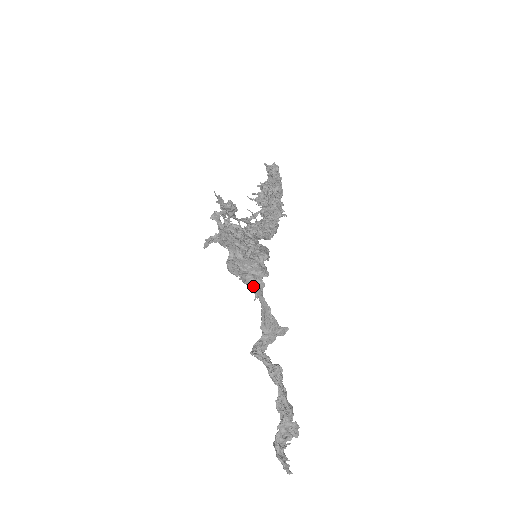
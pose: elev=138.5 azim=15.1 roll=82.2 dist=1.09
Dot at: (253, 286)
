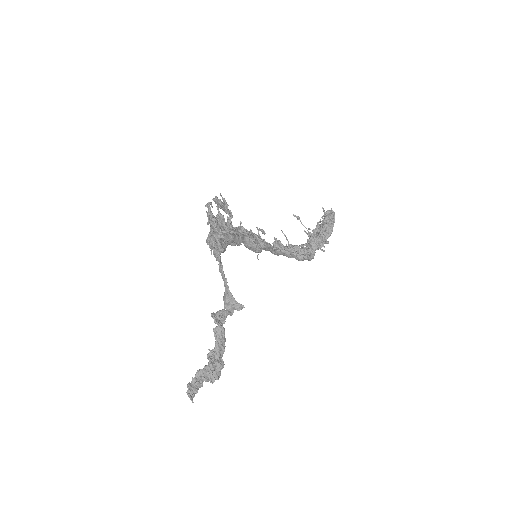
Dot at: (216, 258)
